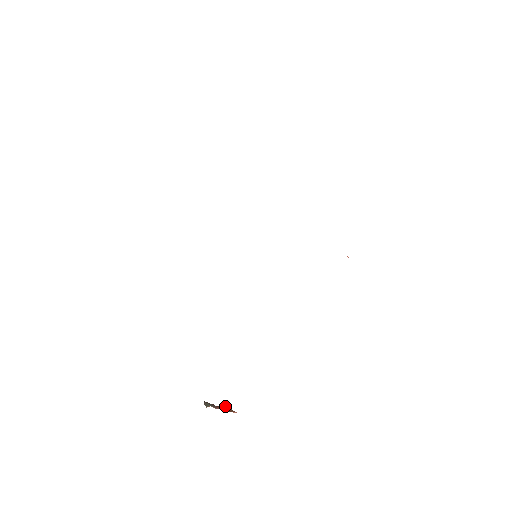
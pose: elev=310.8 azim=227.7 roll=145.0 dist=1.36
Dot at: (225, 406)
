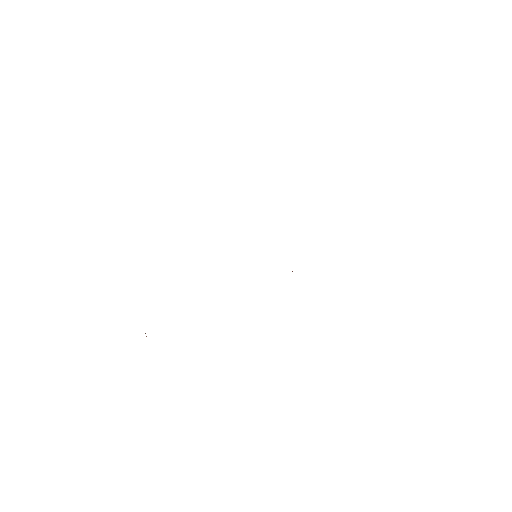
Dot at: occluded
